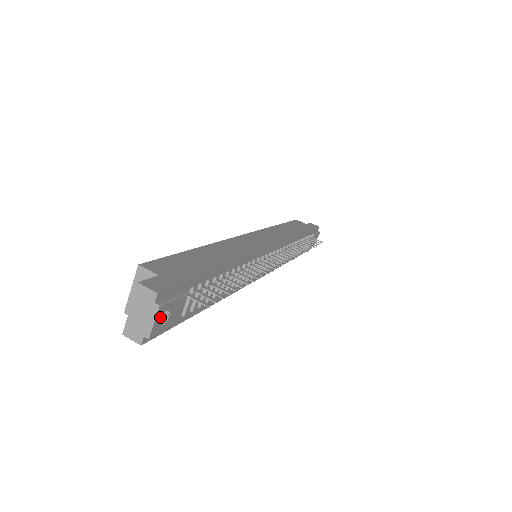
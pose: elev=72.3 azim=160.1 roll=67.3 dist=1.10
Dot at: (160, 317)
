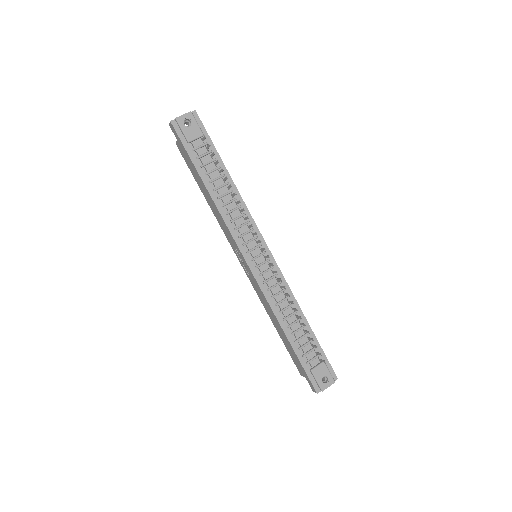
Dot at: (187, 118)
